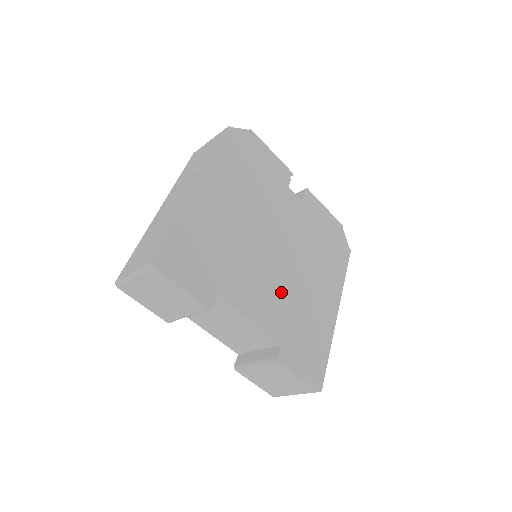
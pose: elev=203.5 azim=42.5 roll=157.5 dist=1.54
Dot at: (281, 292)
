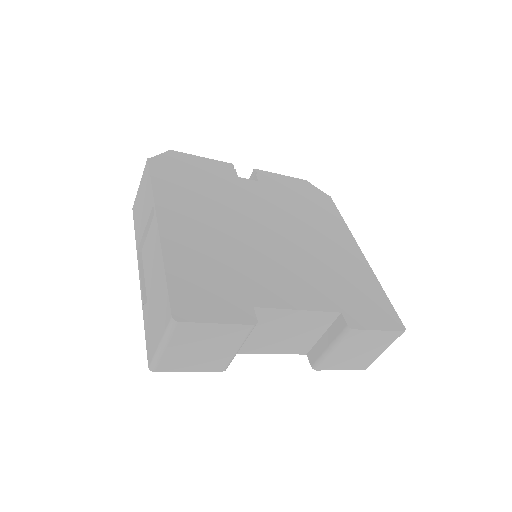
Dot at: (304, 268)
